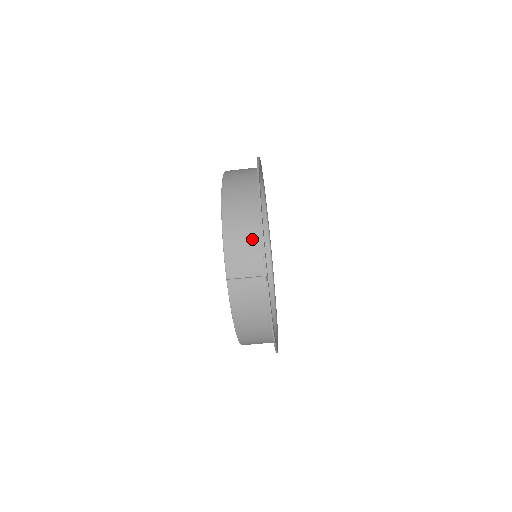
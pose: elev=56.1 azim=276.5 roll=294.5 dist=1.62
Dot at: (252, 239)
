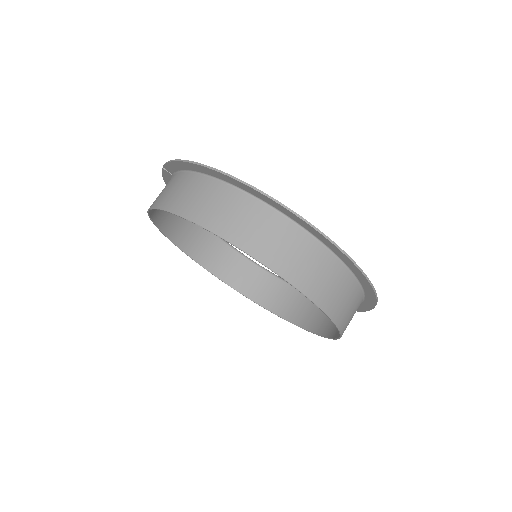
Dot at: occluded
